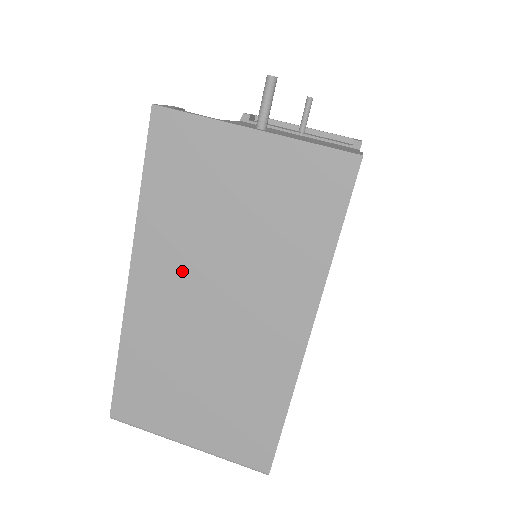
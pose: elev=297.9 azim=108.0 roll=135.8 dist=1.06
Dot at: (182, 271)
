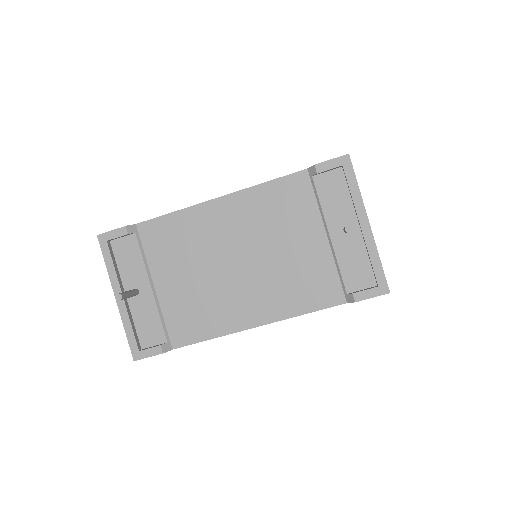
Dot at: occluded
